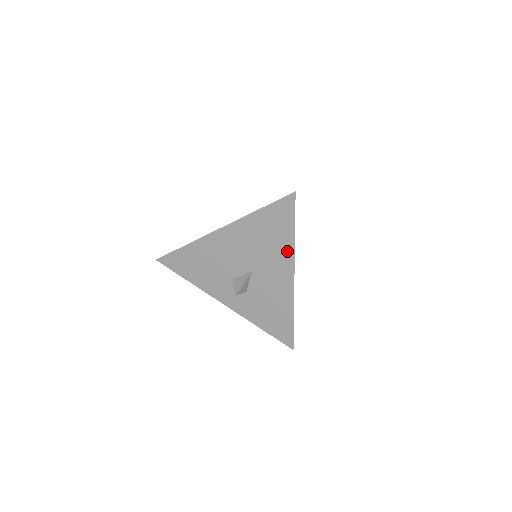
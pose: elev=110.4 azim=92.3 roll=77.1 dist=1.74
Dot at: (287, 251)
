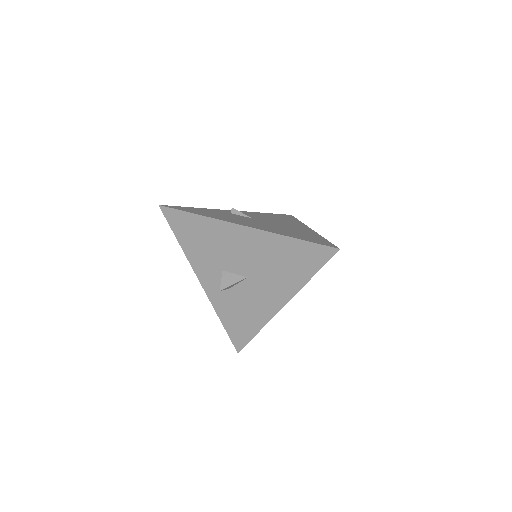
Dot at: (293, 285)
